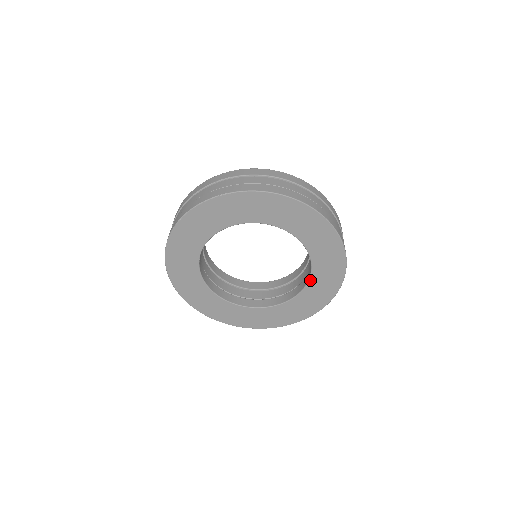
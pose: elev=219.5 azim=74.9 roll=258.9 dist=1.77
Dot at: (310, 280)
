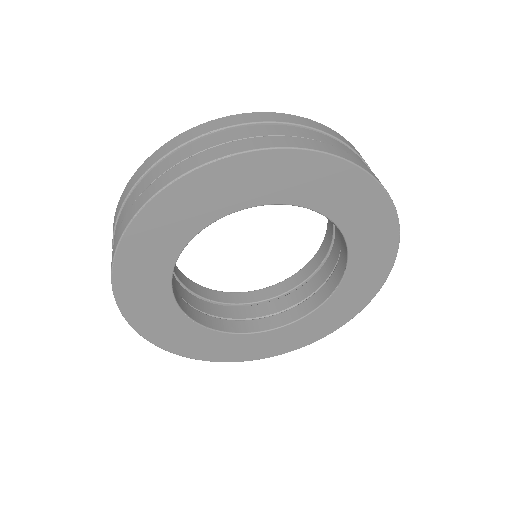
Dot at: (342, 282)
